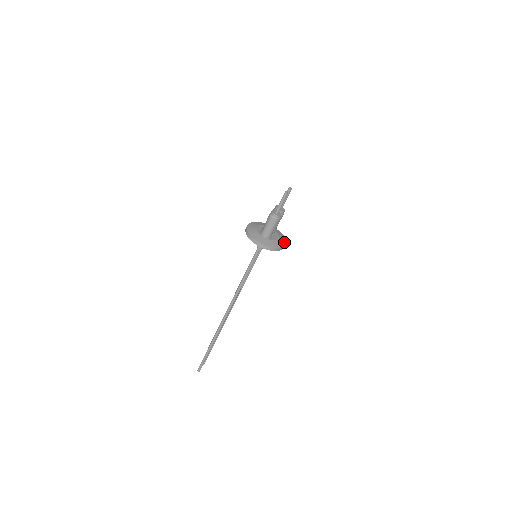
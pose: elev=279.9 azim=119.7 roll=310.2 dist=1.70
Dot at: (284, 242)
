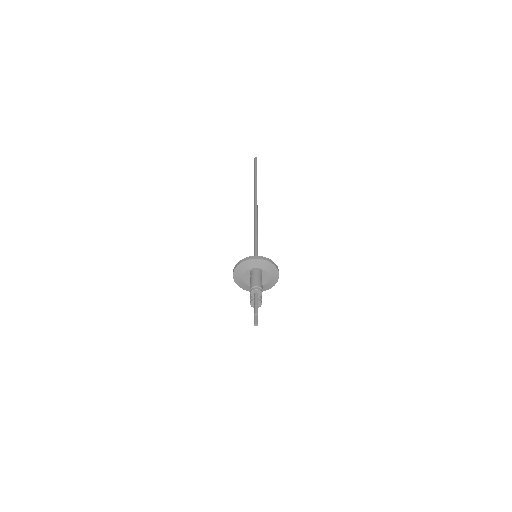
Dot at: (276, 275)
